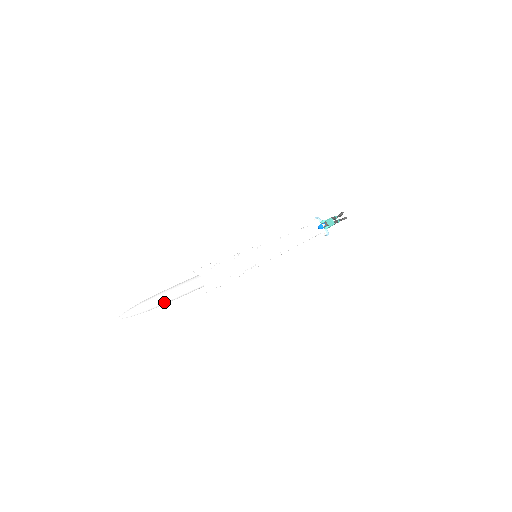
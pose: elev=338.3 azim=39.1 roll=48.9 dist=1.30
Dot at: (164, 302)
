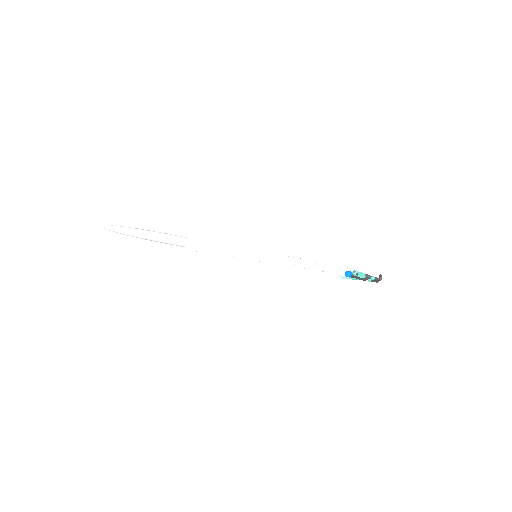
Dot at: (145, 230)
